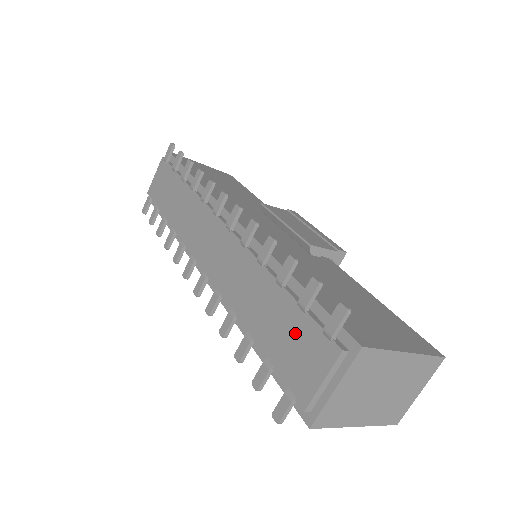
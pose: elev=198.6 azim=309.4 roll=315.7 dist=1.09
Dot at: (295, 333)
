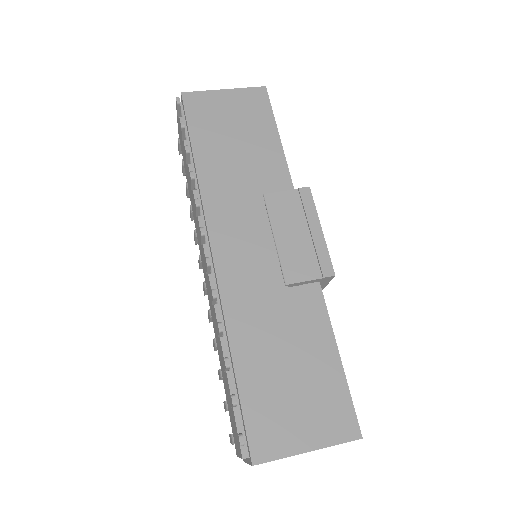
Dot at: (231, 411)
